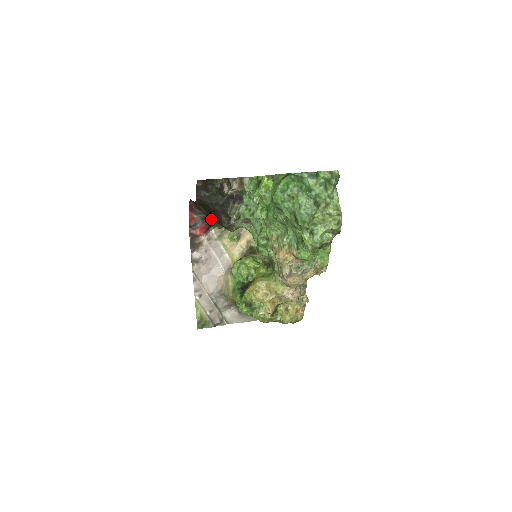
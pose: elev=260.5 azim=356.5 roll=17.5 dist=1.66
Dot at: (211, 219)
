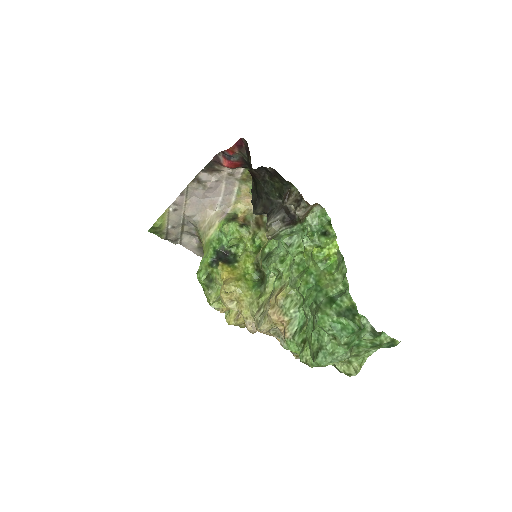
Dot at: (250, 168)
